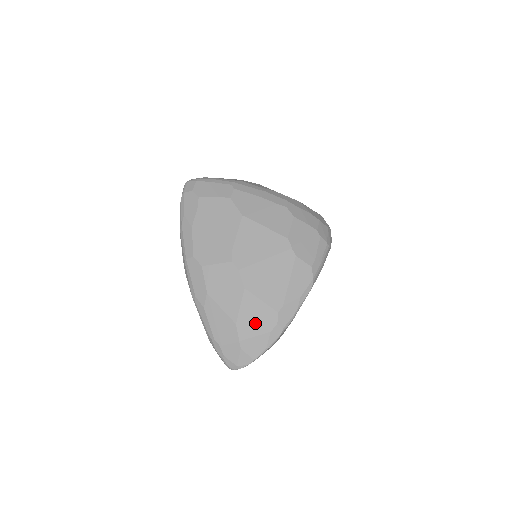
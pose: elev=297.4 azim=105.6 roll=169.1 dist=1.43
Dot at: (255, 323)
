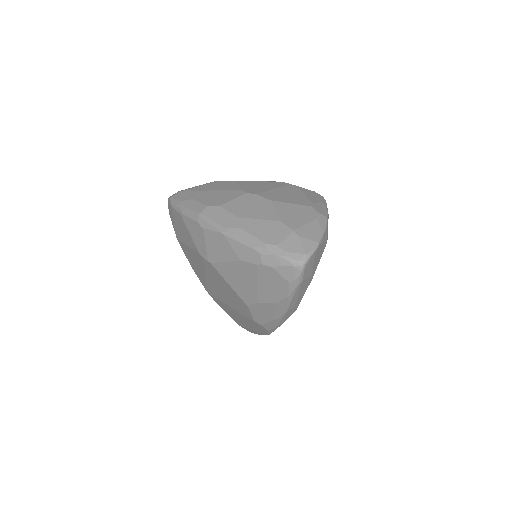
Dot at: (298, 217)
